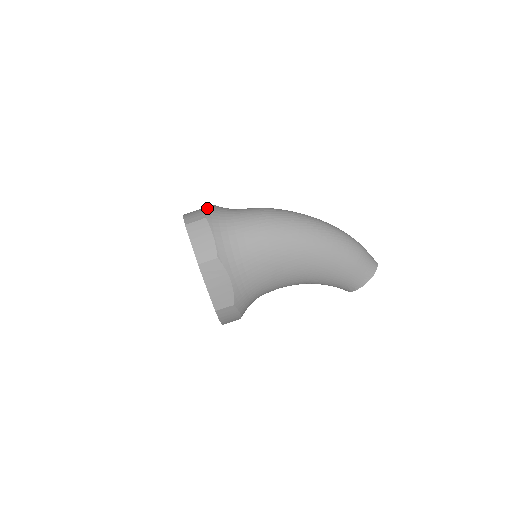
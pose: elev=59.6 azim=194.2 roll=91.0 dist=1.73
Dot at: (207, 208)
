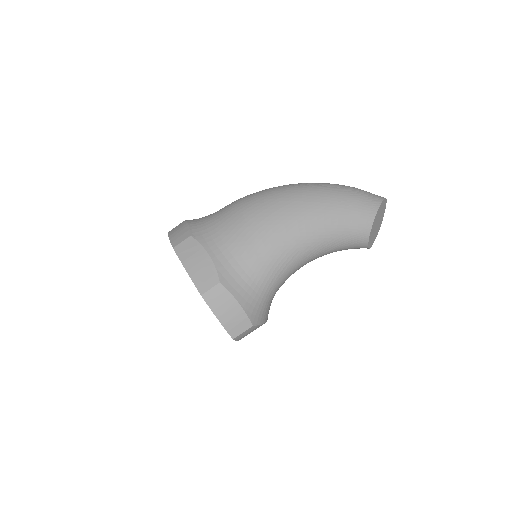
Dot at: occluded
